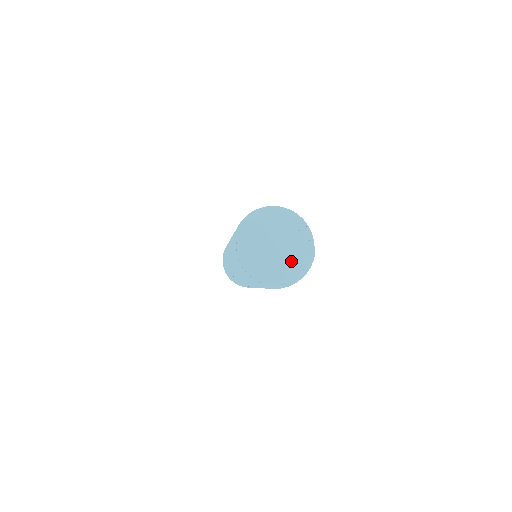
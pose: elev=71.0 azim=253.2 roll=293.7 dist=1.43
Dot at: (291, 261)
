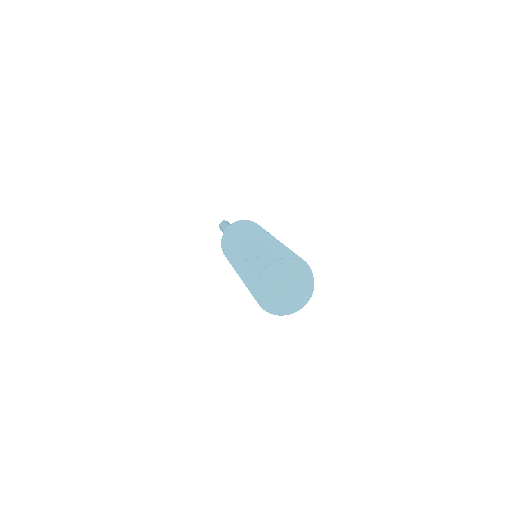
Dot at: (295, 297)
